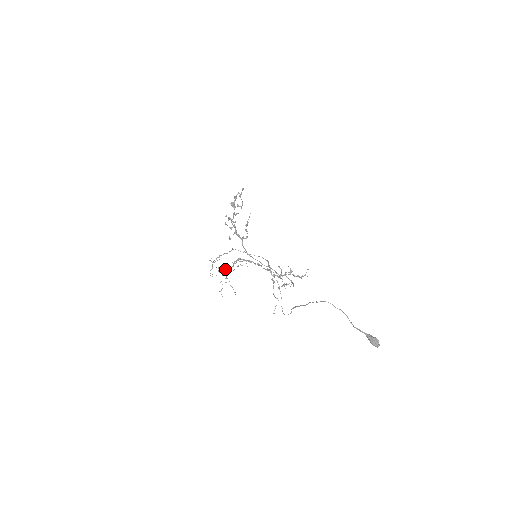
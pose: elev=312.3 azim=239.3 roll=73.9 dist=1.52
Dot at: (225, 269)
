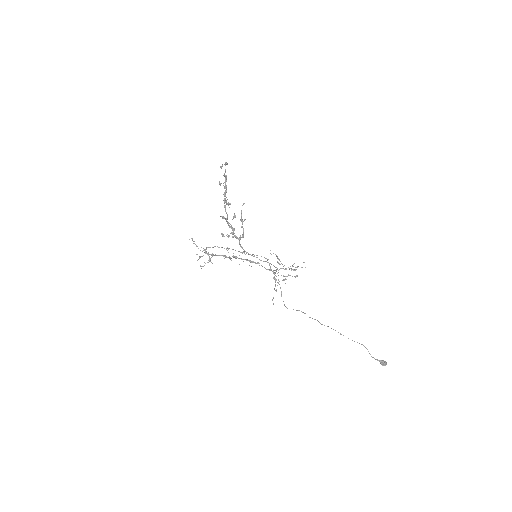
Dot at: occluded
